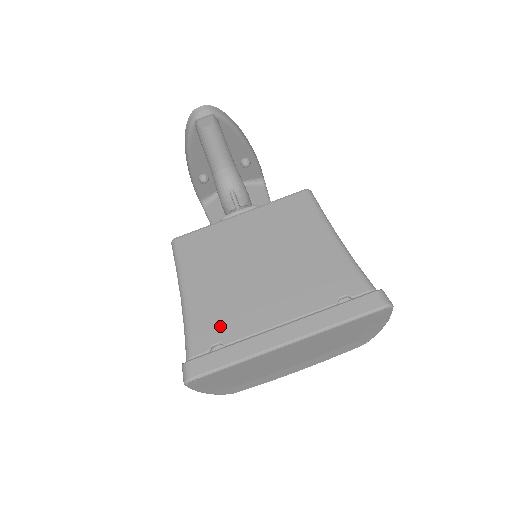
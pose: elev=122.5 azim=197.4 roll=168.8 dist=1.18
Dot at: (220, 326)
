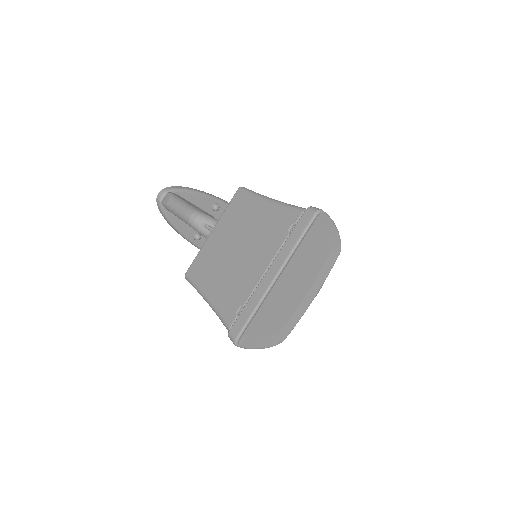
Dot at: (235, 299)
